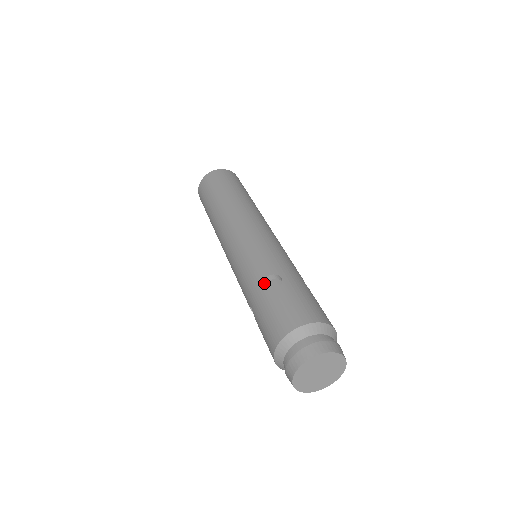
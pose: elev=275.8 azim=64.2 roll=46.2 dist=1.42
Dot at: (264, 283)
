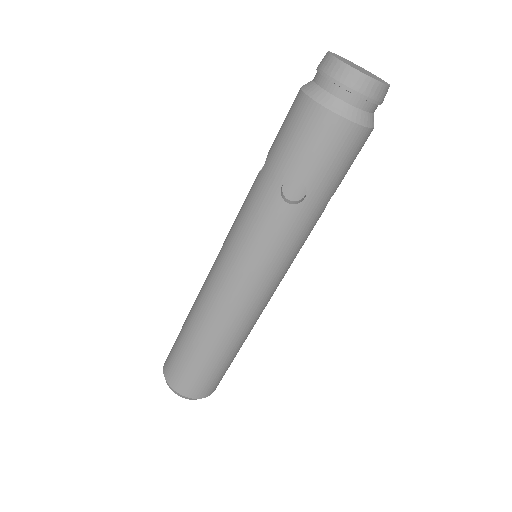
Dot at: occluded
